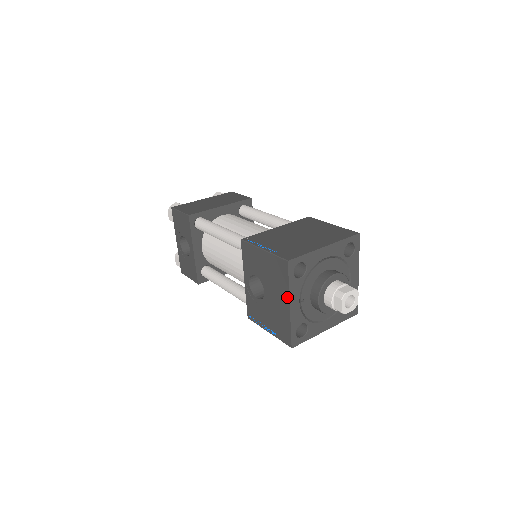
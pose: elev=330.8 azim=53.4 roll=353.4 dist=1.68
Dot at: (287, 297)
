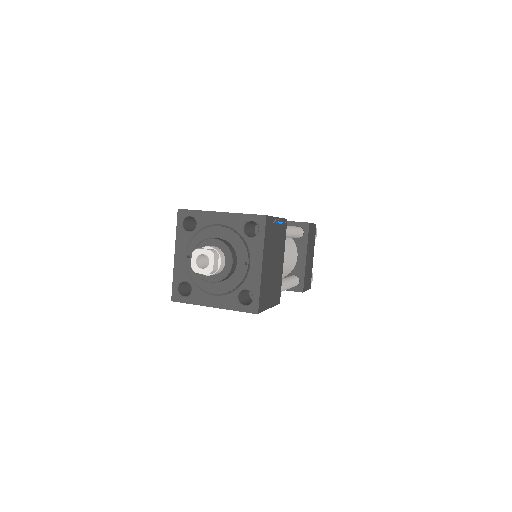
Dot at: (176, 246)
